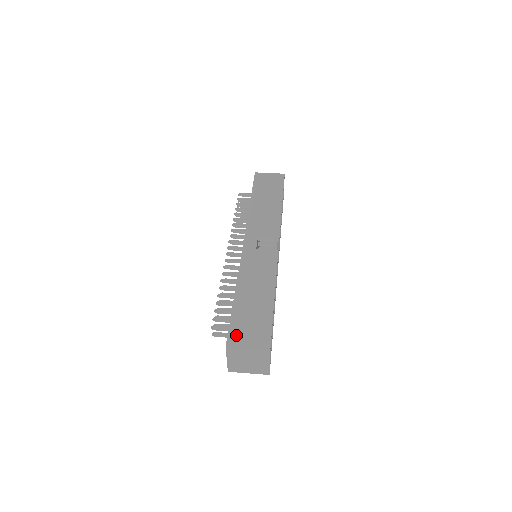
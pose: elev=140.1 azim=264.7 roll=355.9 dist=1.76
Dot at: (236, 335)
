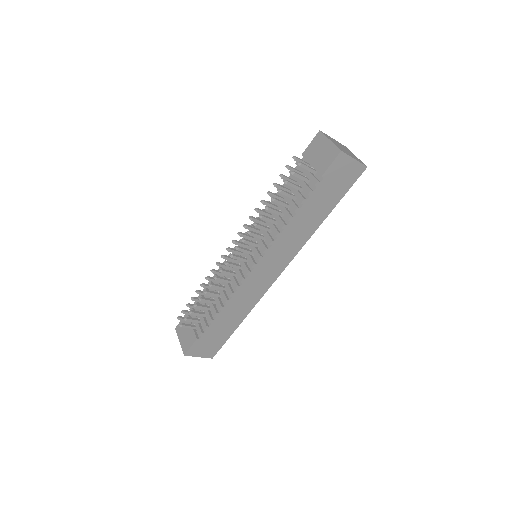
Dot at: occluded
